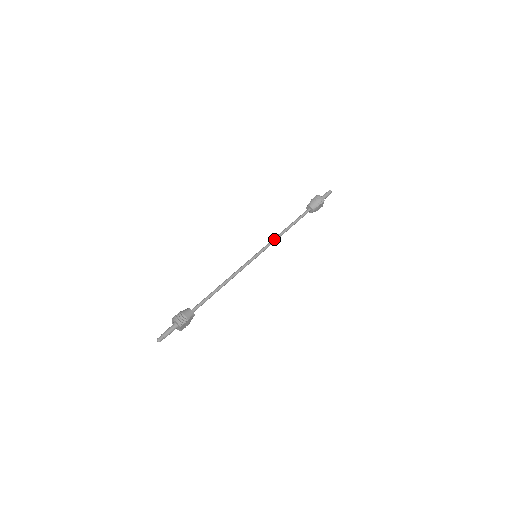
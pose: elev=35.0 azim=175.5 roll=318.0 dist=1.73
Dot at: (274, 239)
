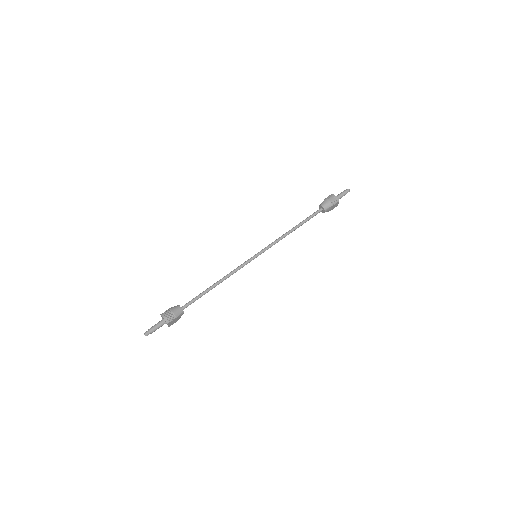
Dot at: (278, 239)
